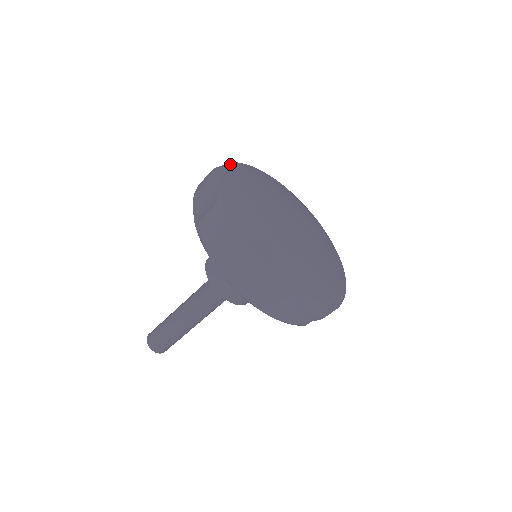
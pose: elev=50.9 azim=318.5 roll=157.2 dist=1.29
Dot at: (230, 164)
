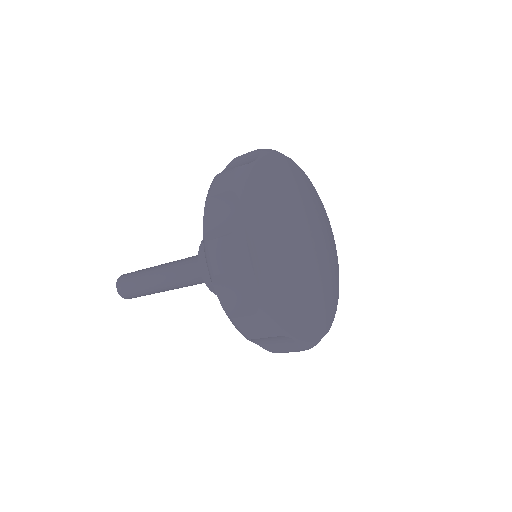
Dot at: (258, 160)
